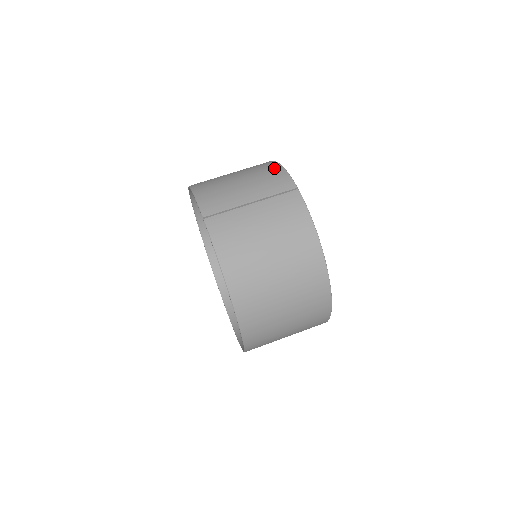
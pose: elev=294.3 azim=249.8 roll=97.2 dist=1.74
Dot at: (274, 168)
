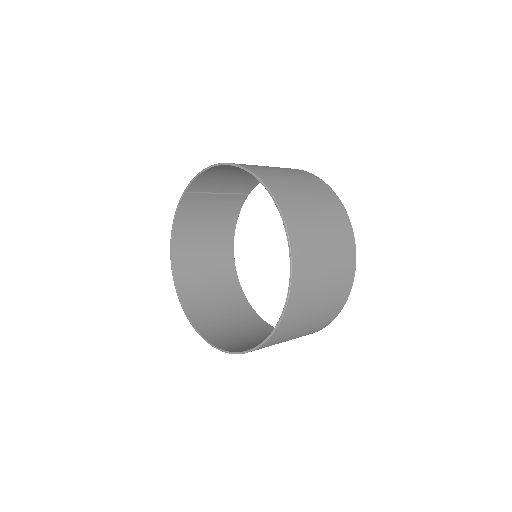
Dot at: (231, 219)
